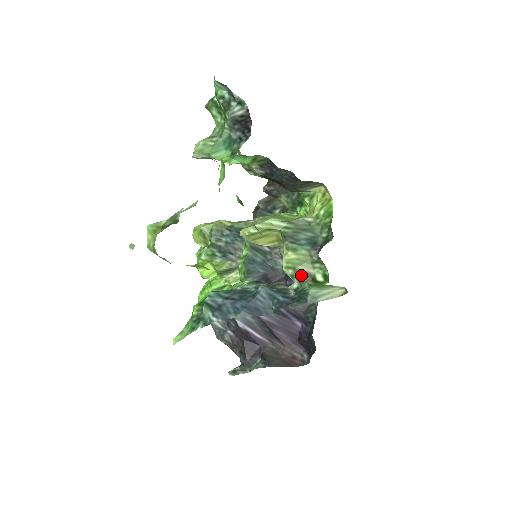
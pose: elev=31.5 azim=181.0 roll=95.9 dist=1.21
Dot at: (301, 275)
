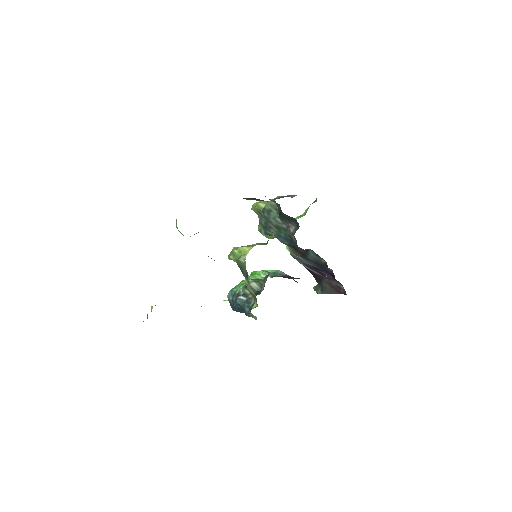
Dot at: occluded
